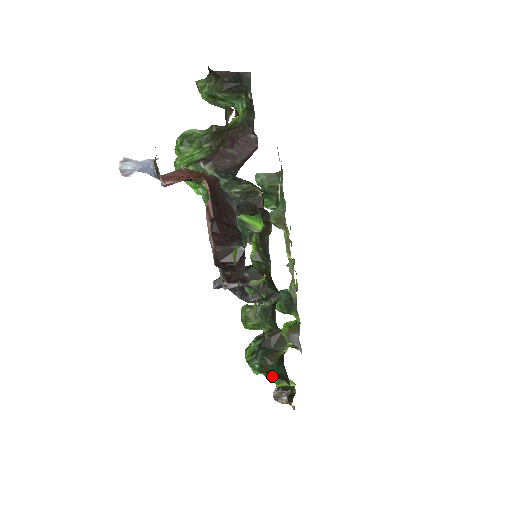
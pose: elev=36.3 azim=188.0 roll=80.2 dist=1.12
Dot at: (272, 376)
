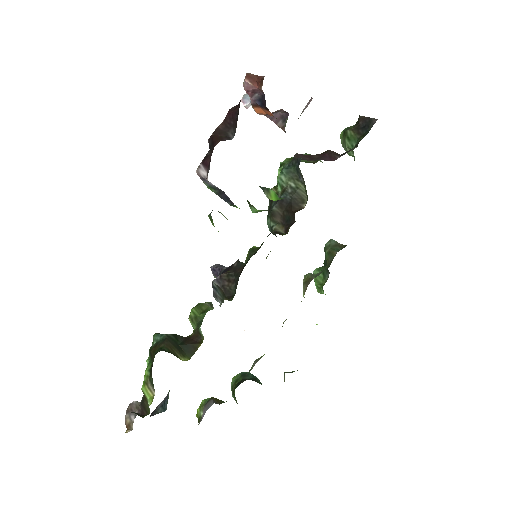
Dot at: (150, 368)
